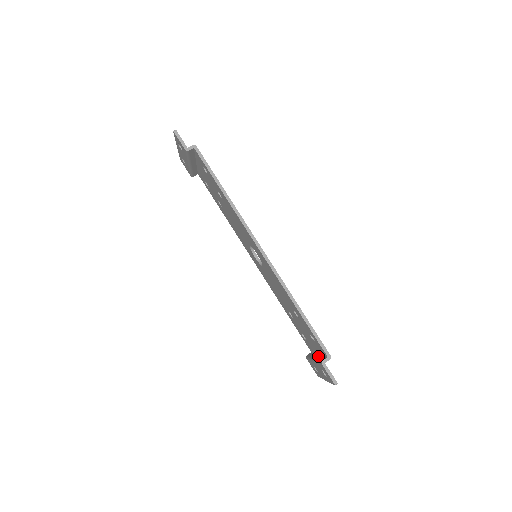
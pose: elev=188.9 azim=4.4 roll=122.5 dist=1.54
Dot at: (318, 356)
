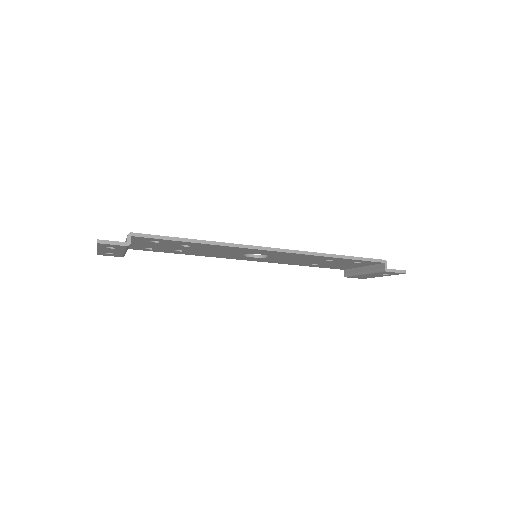
Dot at: (367, 269)
